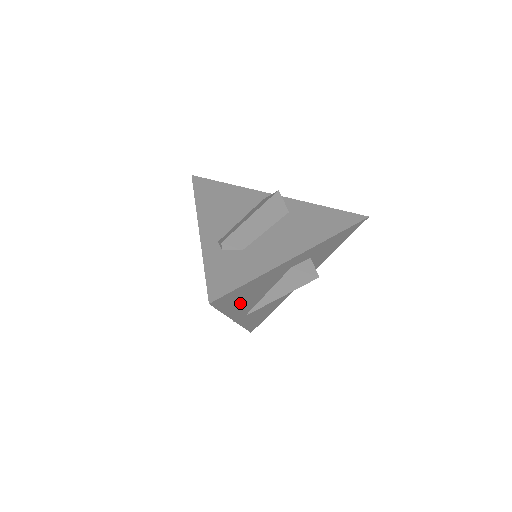
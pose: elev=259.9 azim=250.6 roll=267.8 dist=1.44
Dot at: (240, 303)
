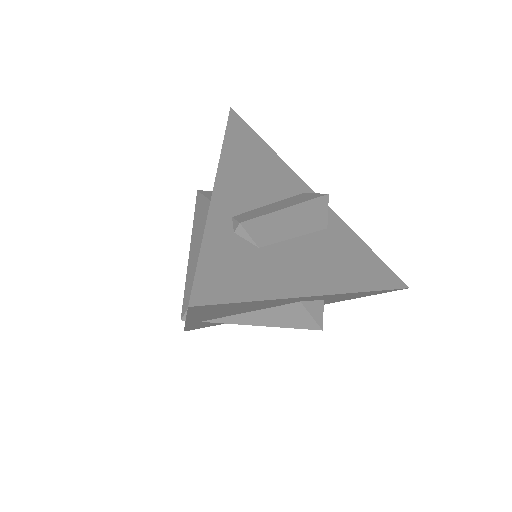
Dot at: occluded
